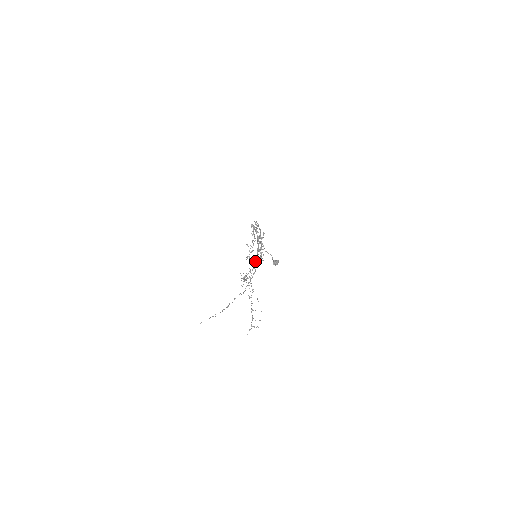
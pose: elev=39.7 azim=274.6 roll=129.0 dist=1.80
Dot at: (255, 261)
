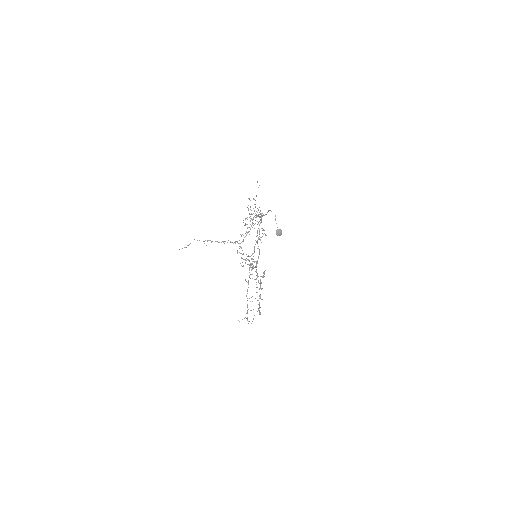
Dot at: (257, 216)
